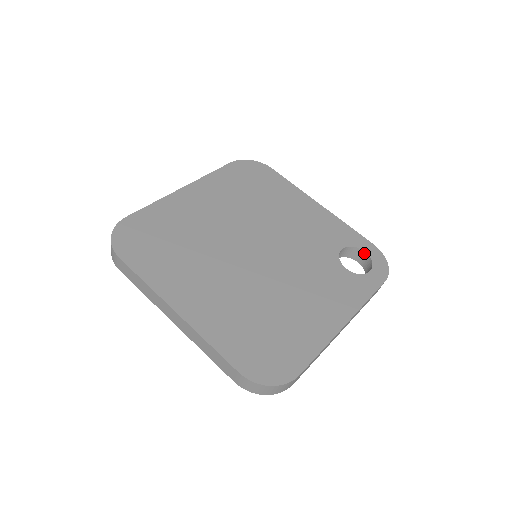
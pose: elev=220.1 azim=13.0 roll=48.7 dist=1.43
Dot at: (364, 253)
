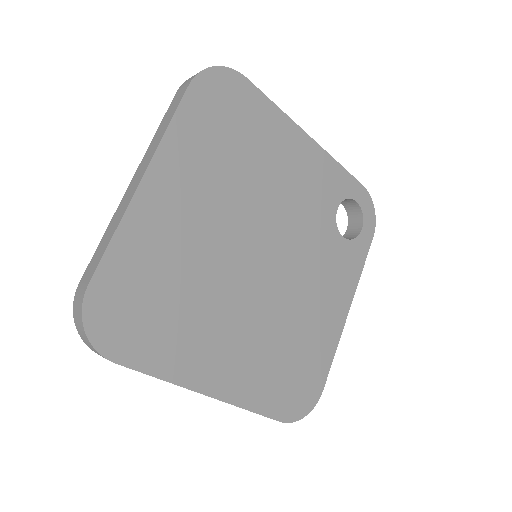
Dot at: (355, 202)
